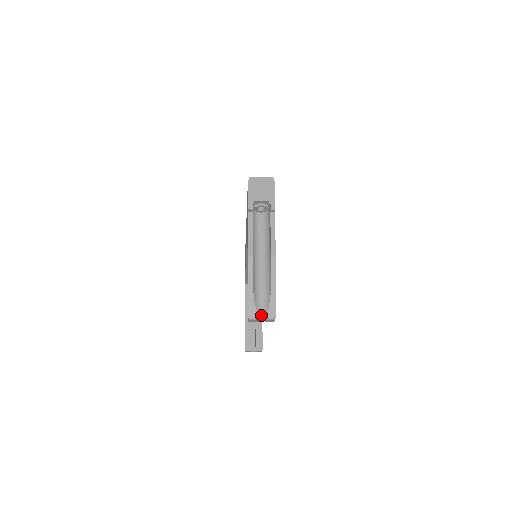
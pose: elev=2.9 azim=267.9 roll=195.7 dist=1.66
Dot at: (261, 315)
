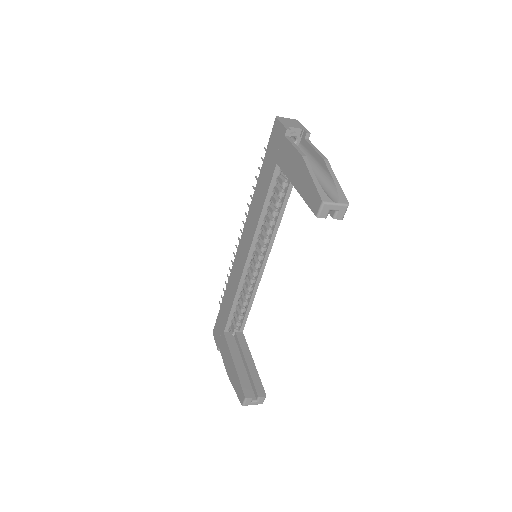
Dot at: (334, 201)
